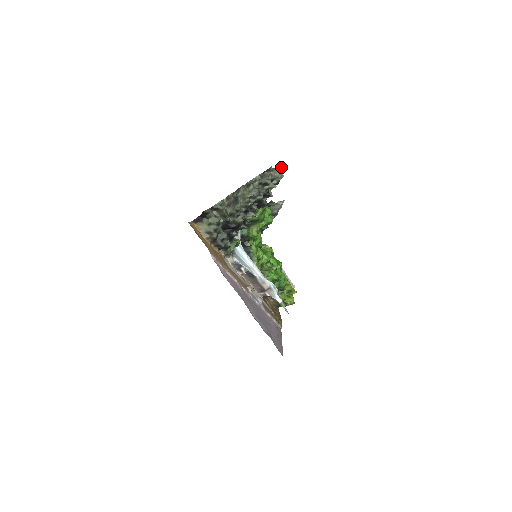
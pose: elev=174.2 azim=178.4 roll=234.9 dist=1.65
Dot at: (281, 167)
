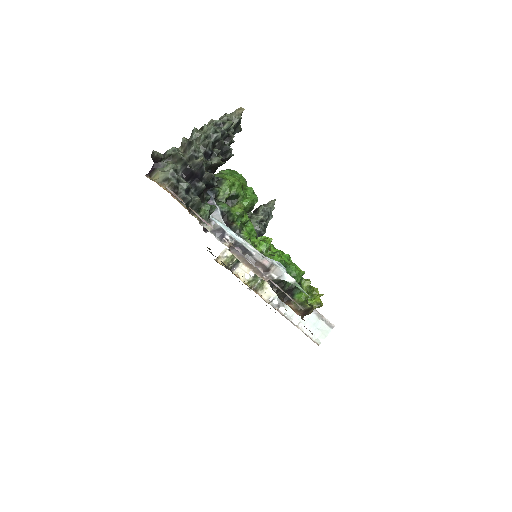
Dot at: (236, 109)
